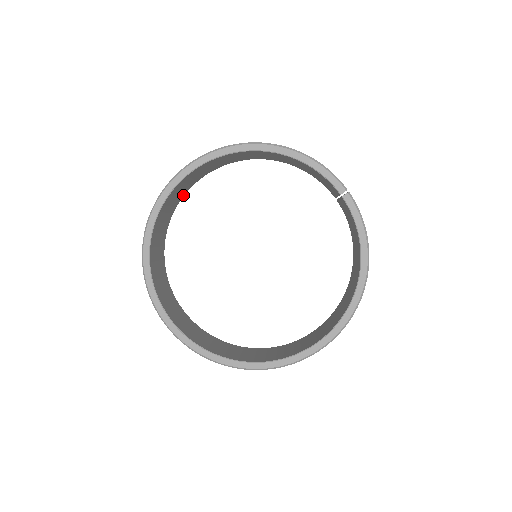
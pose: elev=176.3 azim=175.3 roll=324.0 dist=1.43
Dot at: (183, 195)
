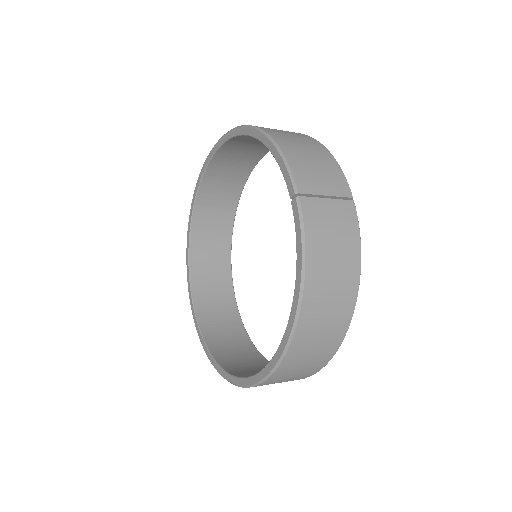
Dot at: (245, 178)
